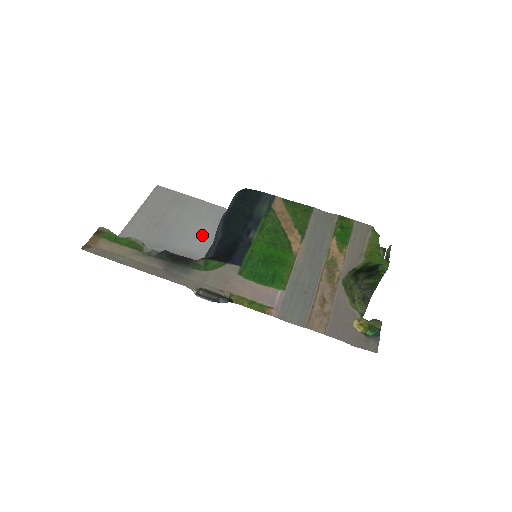
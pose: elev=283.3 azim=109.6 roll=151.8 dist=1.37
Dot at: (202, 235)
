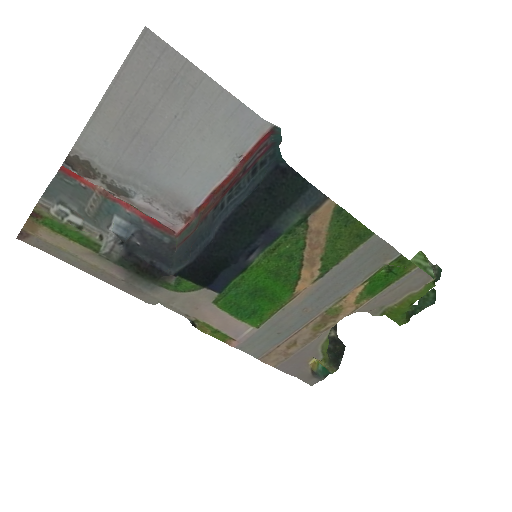
Dot at: (205, 168)
